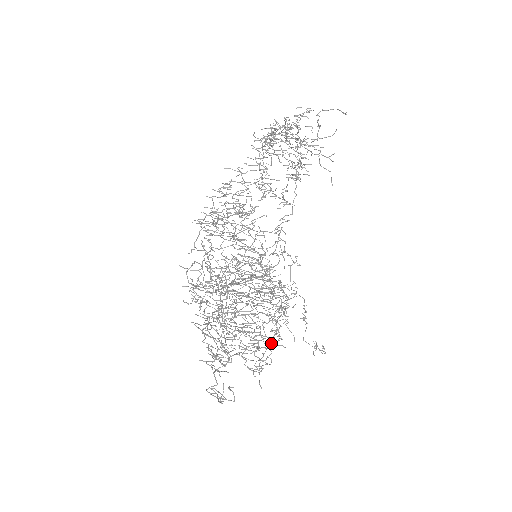
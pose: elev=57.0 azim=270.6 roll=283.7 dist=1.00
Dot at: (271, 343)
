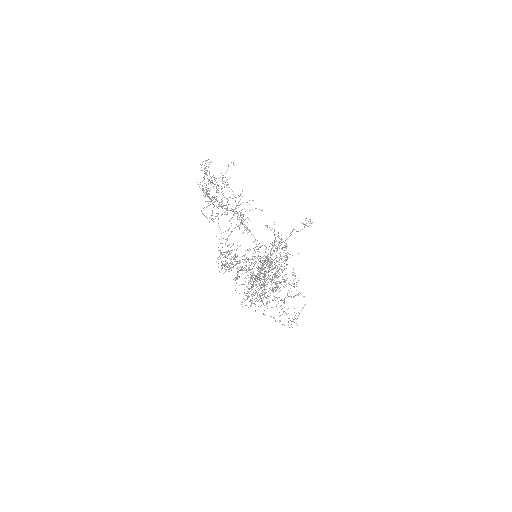
Dot at: occluded
